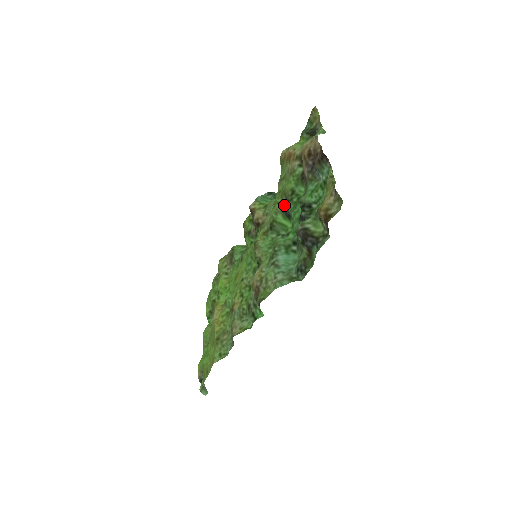
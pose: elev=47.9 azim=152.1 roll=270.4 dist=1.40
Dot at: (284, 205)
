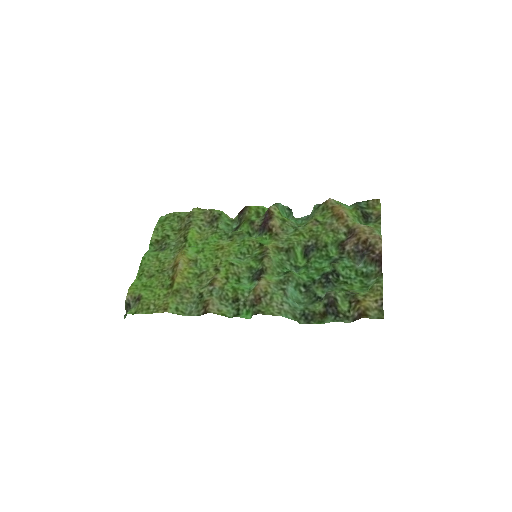
Dot at: (309, 245)
